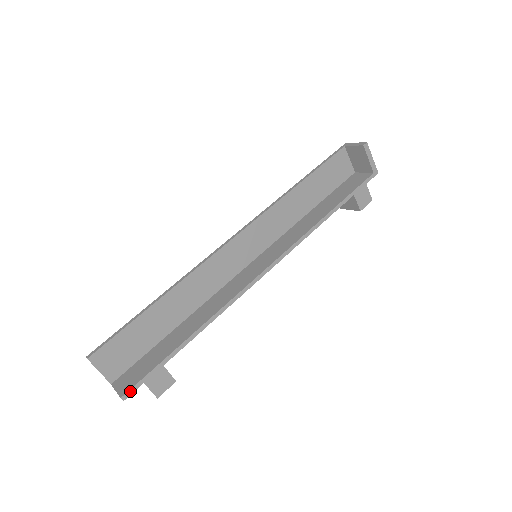
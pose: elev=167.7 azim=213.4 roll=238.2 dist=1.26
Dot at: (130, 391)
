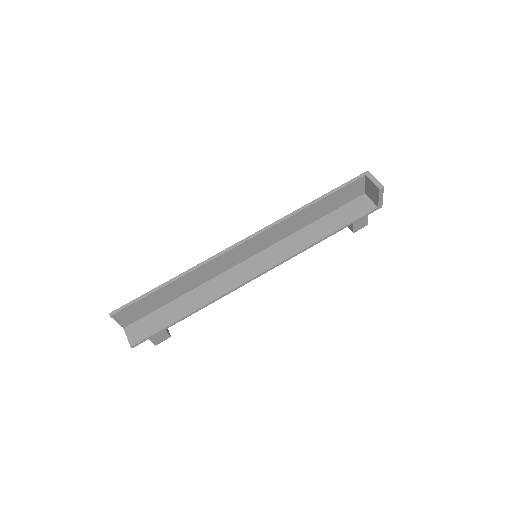
Dot at: (138, 343)
